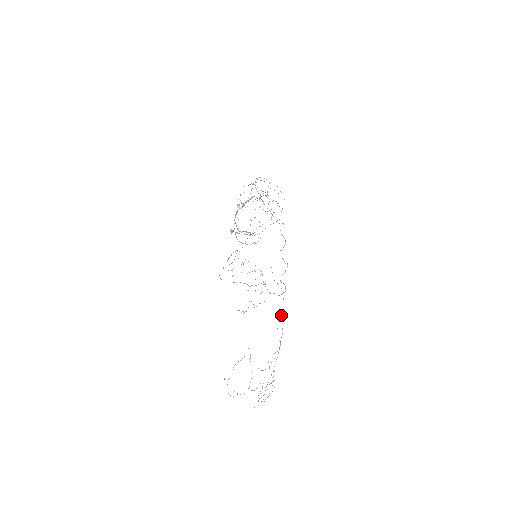
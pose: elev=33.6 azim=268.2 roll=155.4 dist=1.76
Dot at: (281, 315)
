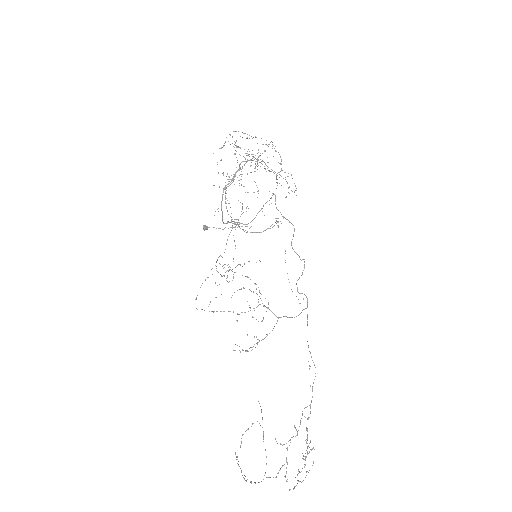
Dot at: occluded
